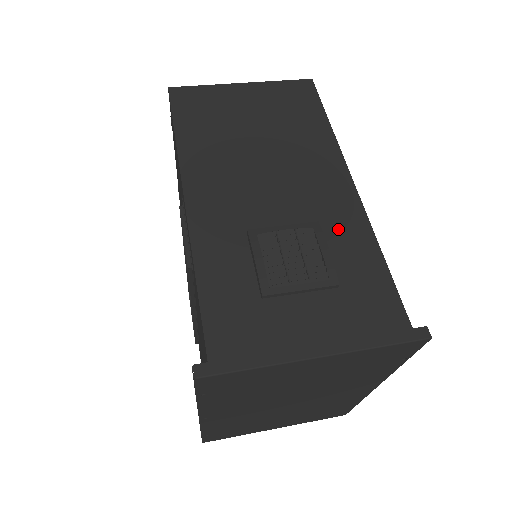
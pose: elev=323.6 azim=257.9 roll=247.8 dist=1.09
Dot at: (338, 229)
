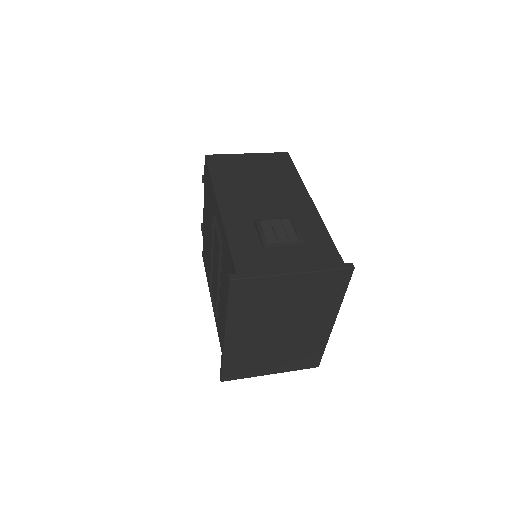
Dot at: (304, 221)
